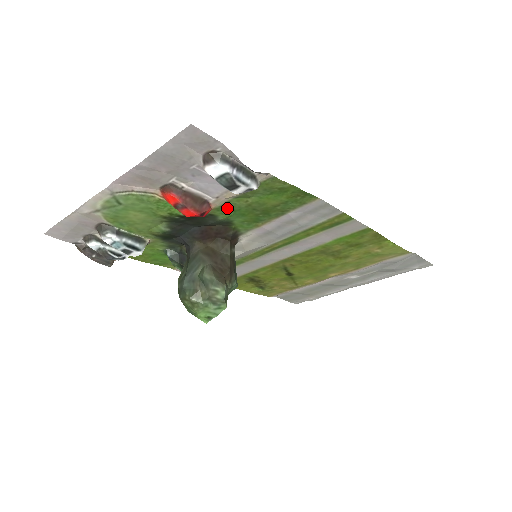
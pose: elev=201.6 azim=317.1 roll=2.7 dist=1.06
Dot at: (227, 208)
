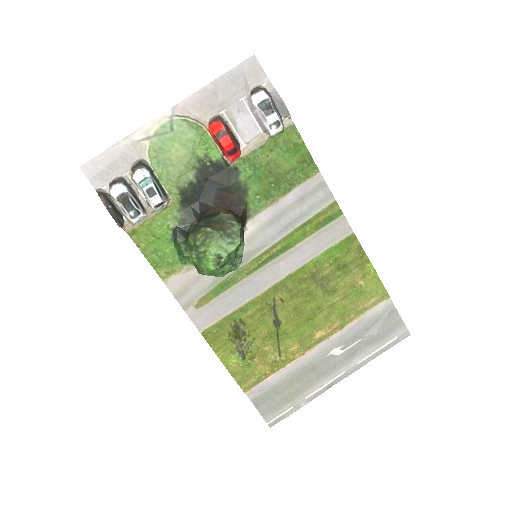
Dot at: (251, 162)
